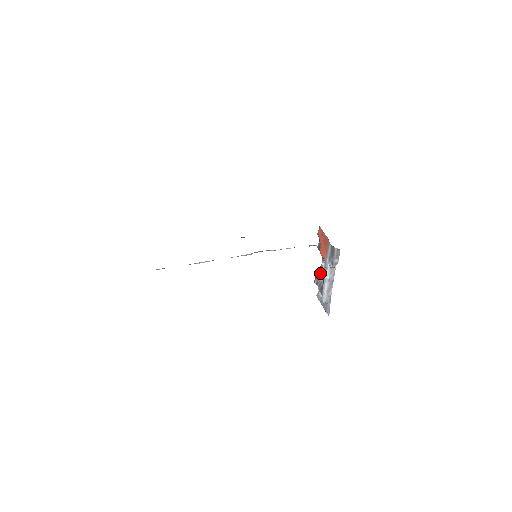
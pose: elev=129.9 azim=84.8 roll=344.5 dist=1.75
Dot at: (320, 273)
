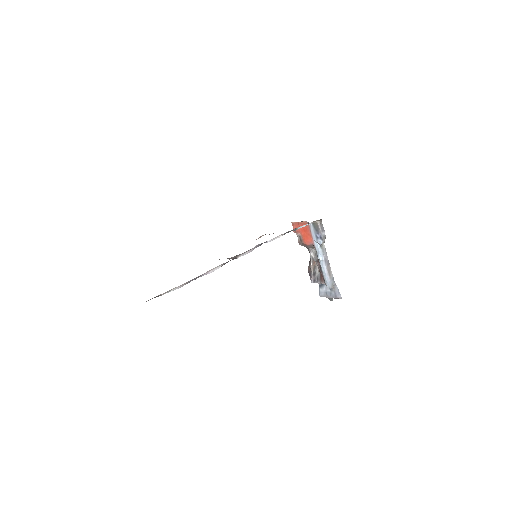
Dot at: (313, 267)
